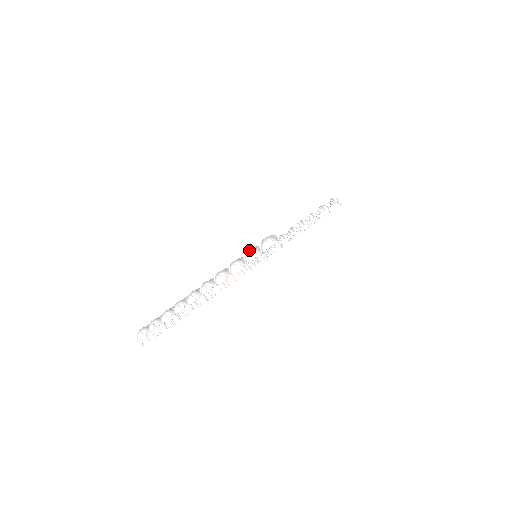
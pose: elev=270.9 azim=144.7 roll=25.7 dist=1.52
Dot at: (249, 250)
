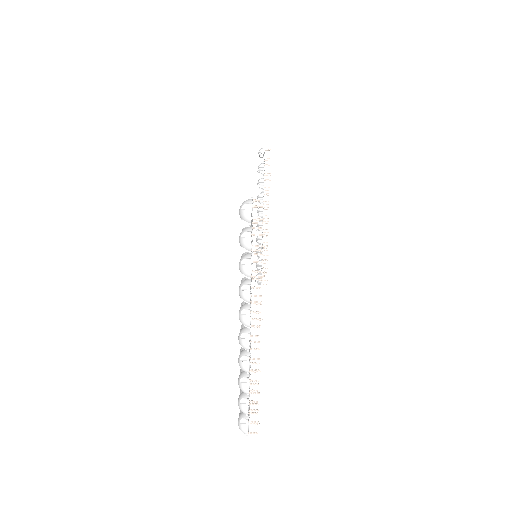
Dot at: (239, 238)
